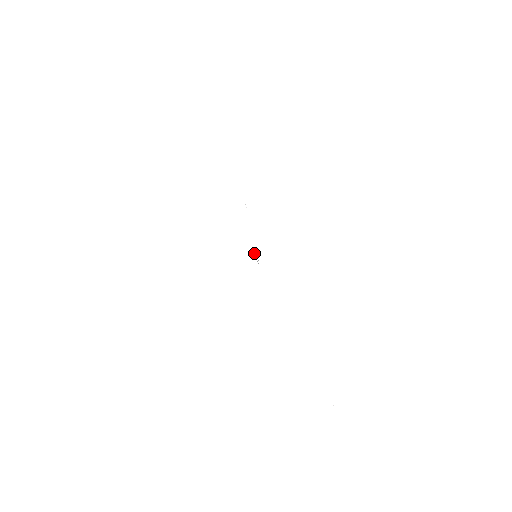
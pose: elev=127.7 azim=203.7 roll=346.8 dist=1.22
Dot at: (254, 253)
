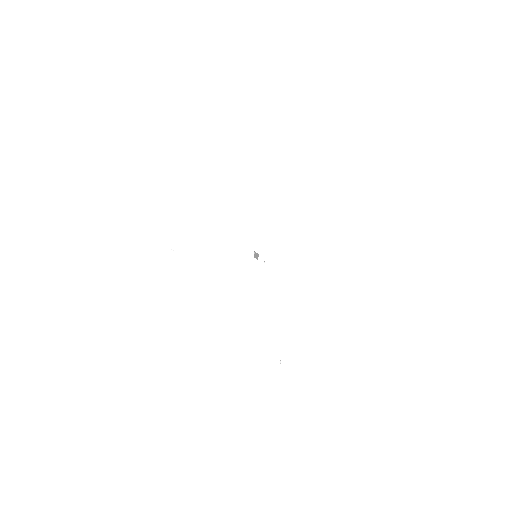
Dot at: (256, 254)
